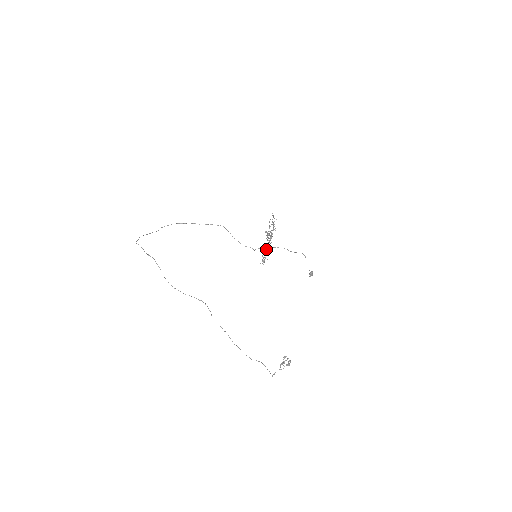
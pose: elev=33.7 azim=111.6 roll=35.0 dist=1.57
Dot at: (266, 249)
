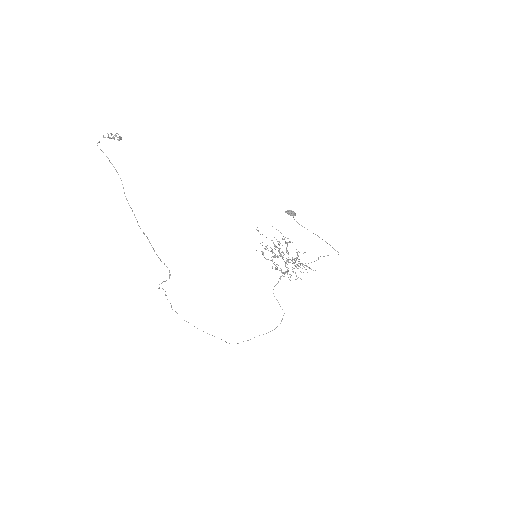
Dot at: (276, 256)
